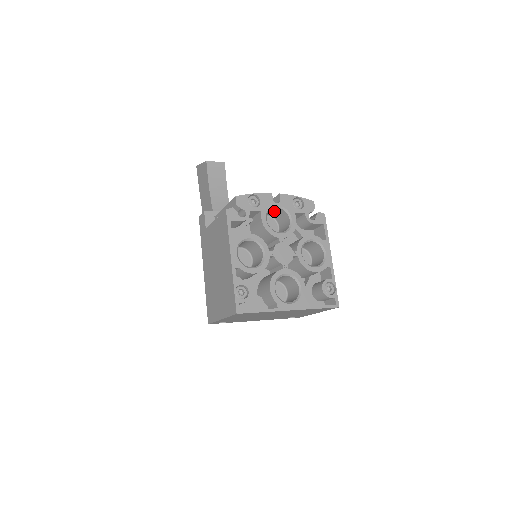
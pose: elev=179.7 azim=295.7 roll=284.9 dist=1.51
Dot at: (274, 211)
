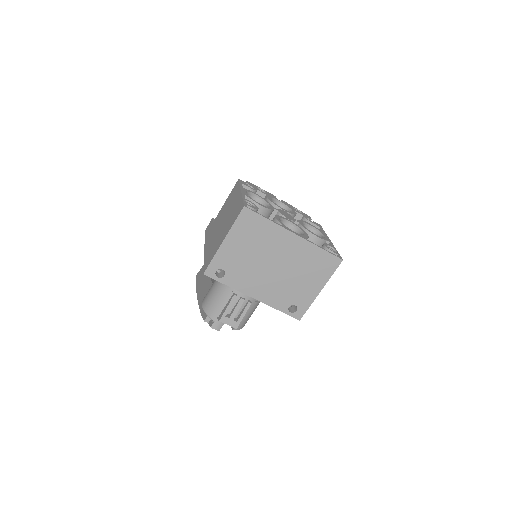
Dot at: occluded
